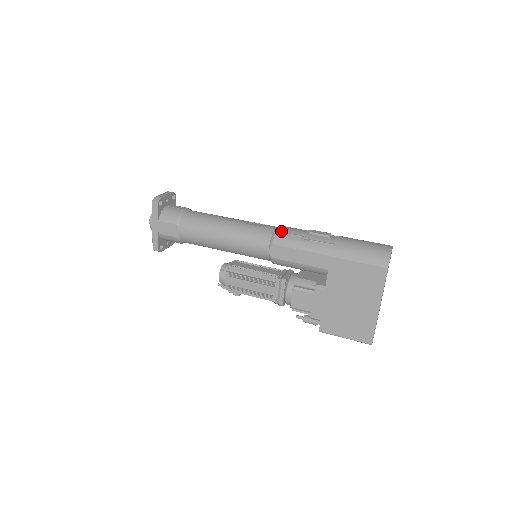
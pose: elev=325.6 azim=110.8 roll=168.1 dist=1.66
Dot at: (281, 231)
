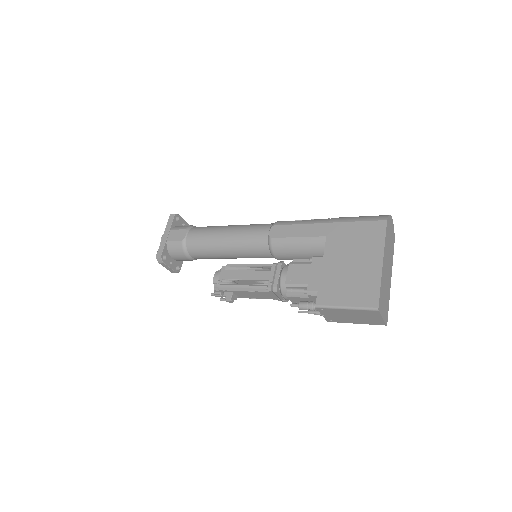
Dot at: occluded
